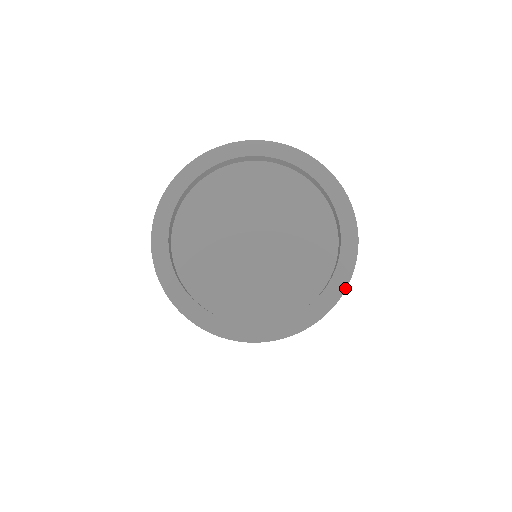
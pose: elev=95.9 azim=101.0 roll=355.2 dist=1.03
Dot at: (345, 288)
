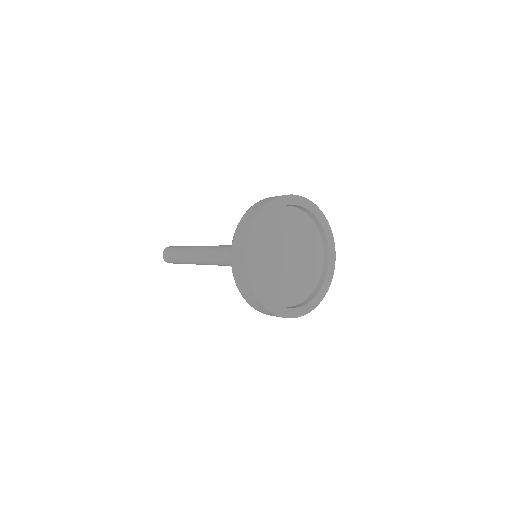
Dot at: (332, 235)
